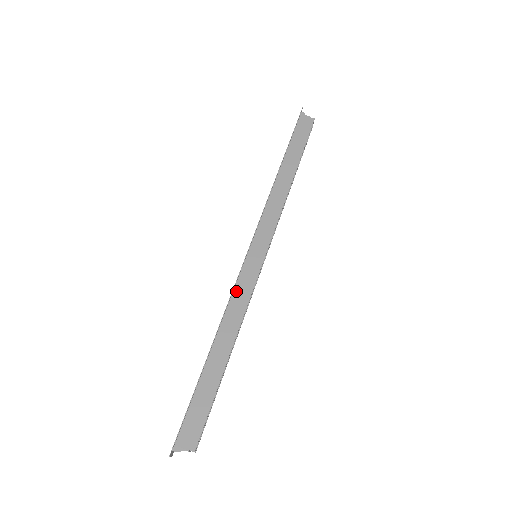
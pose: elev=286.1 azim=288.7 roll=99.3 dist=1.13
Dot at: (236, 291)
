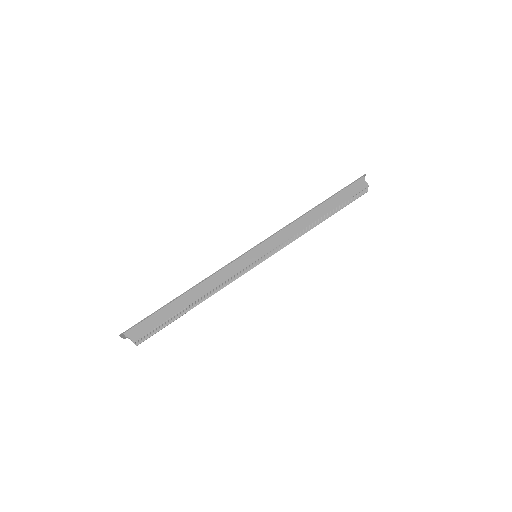
Dot at: (225, 269)
